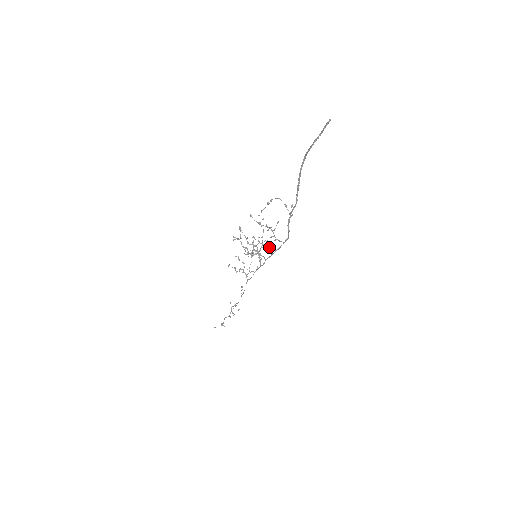
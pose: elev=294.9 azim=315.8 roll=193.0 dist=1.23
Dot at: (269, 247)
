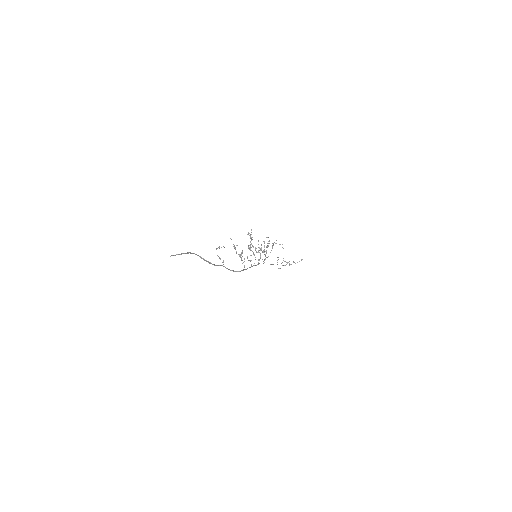
Dot at: (251, 260)
